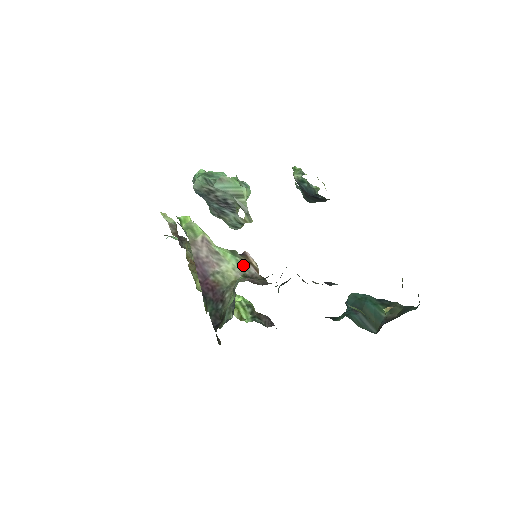
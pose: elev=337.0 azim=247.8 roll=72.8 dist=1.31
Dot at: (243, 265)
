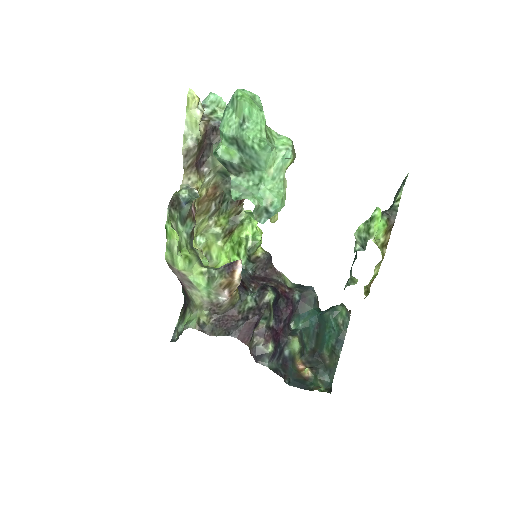
Dot at: (214, 295)
